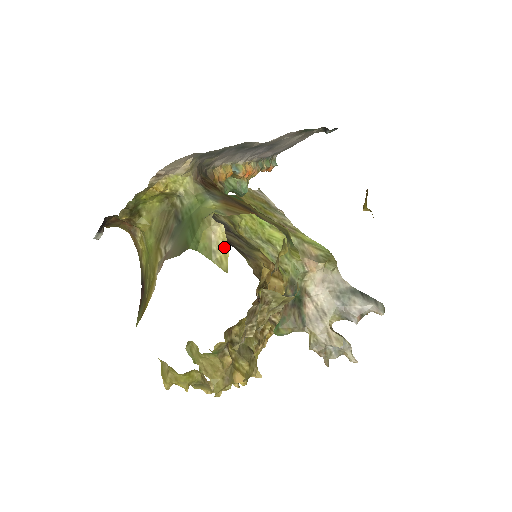
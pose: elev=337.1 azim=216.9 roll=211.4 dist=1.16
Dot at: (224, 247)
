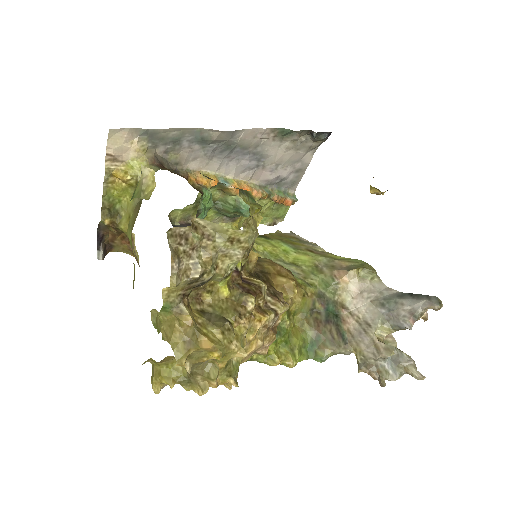
Dot at: (152, 185)
